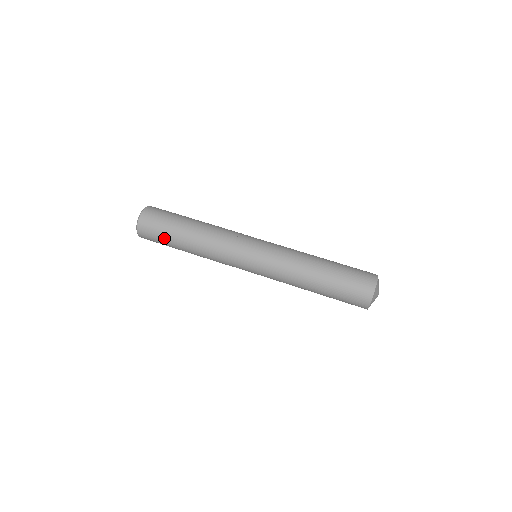
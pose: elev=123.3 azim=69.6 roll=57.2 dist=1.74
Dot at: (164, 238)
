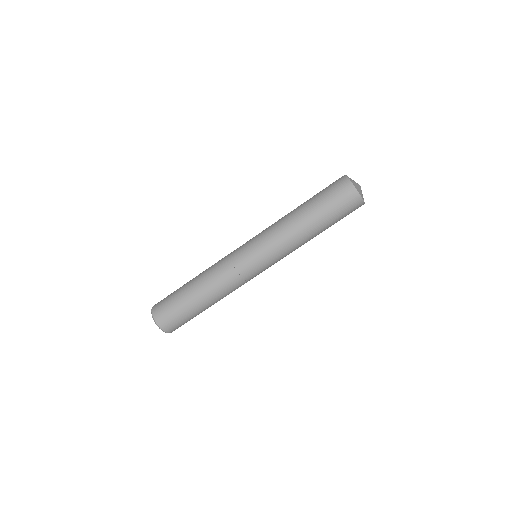
Dot at: (189, 317)
